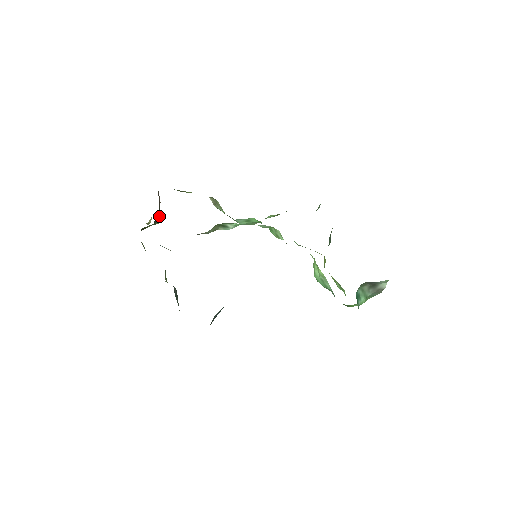
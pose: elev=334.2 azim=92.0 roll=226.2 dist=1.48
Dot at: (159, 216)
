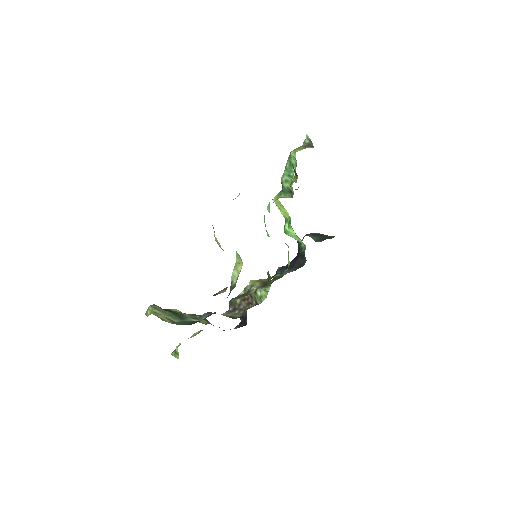
Dot at: occluded
